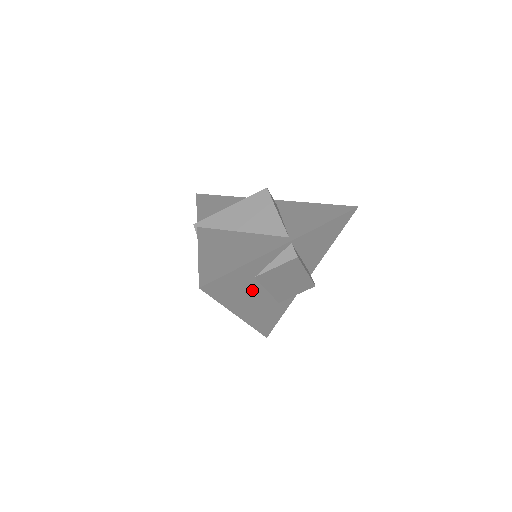
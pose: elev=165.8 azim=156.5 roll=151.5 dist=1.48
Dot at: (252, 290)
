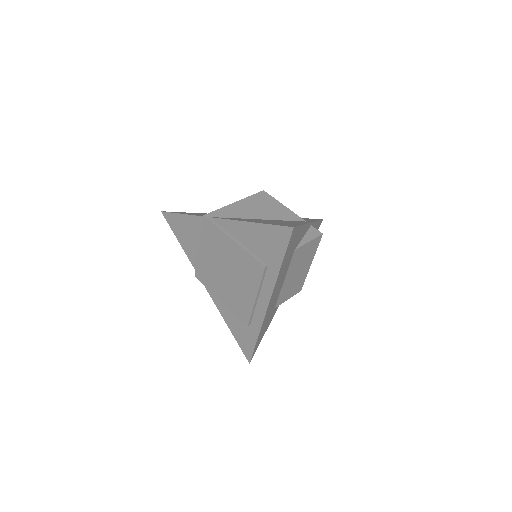
Dot at: (286, 269)
